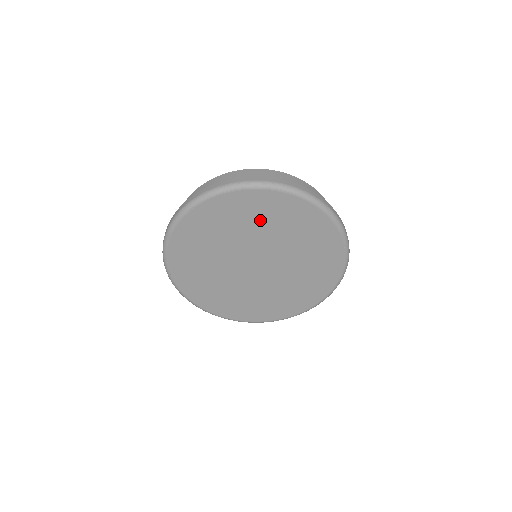
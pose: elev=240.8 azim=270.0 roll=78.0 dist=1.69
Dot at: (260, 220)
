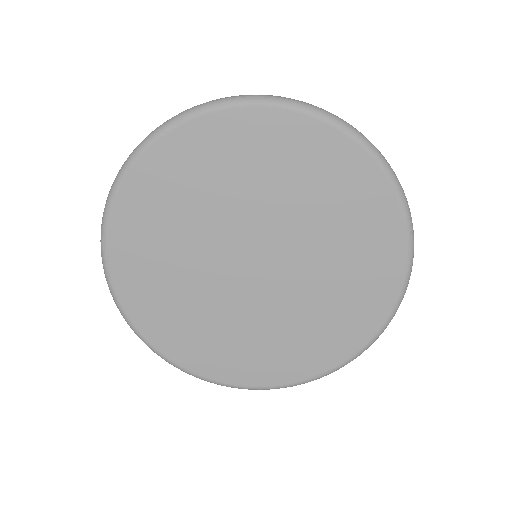
Dot at: (282, 175)
